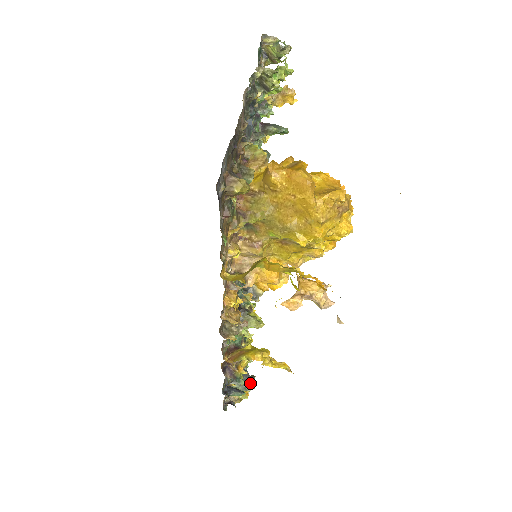
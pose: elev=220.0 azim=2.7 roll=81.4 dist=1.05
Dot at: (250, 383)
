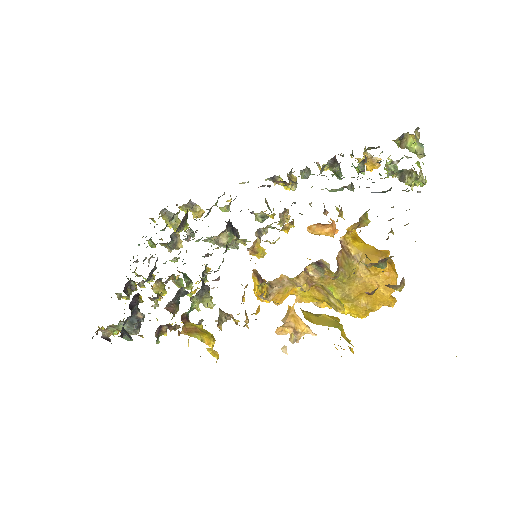
Dot at: (136, 330)
